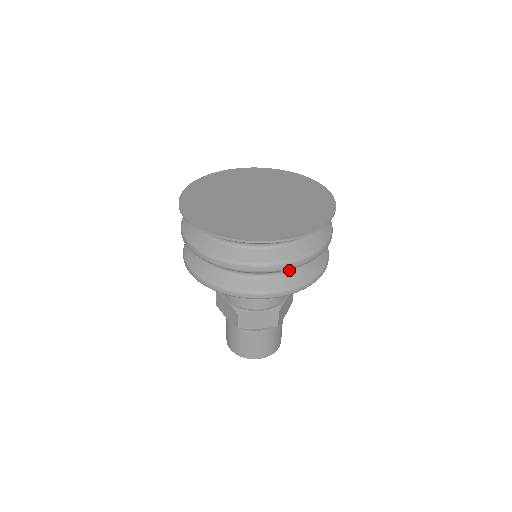
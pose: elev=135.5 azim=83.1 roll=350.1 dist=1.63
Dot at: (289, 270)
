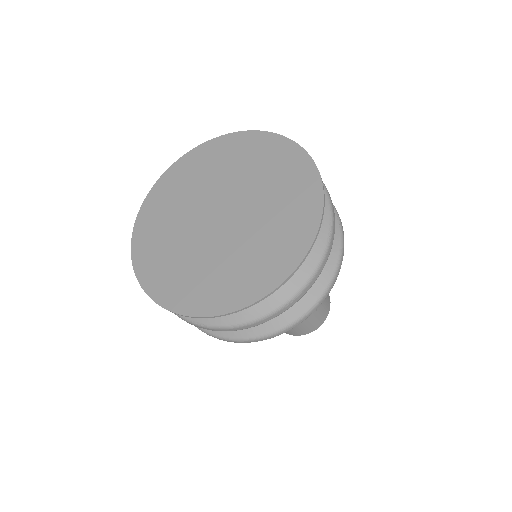
Dot at: occluded
